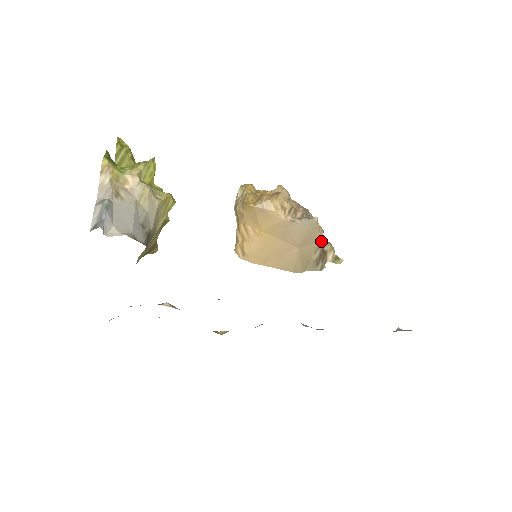
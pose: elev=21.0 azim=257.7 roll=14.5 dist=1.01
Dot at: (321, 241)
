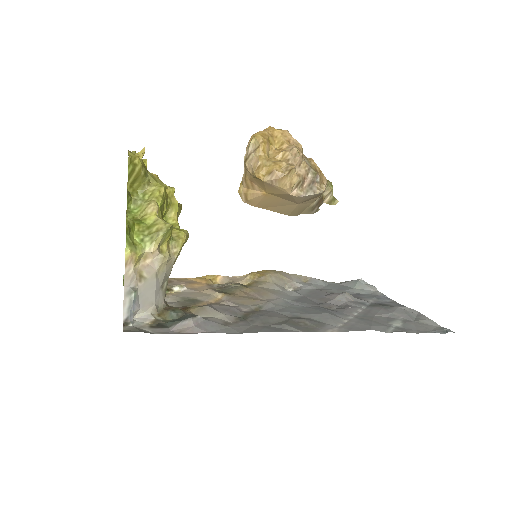
Dot at: occluded
